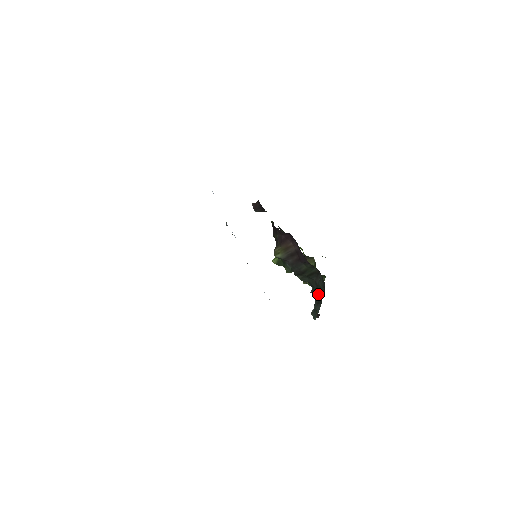
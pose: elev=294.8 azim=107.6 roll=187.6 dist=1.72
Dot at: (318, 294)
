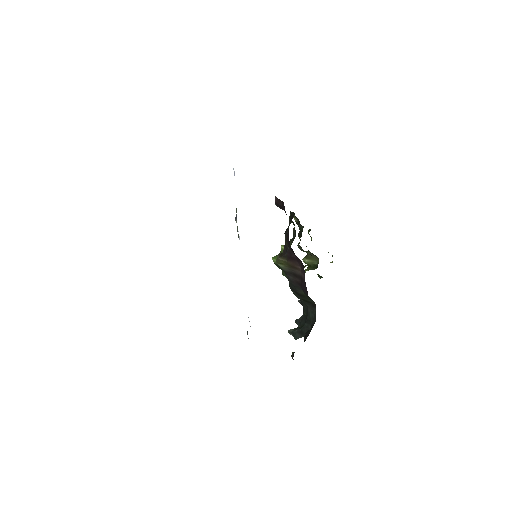
Dot at: (304, 319)
